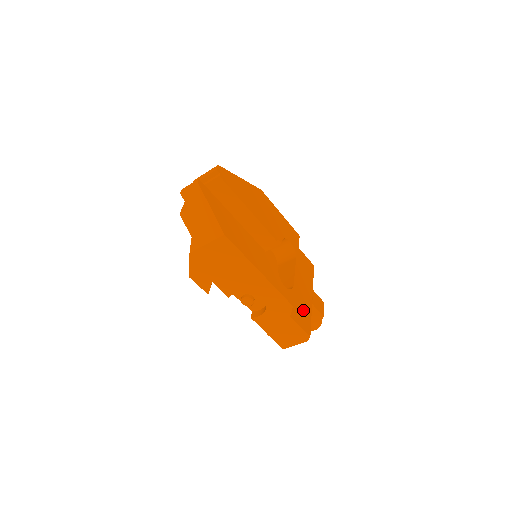
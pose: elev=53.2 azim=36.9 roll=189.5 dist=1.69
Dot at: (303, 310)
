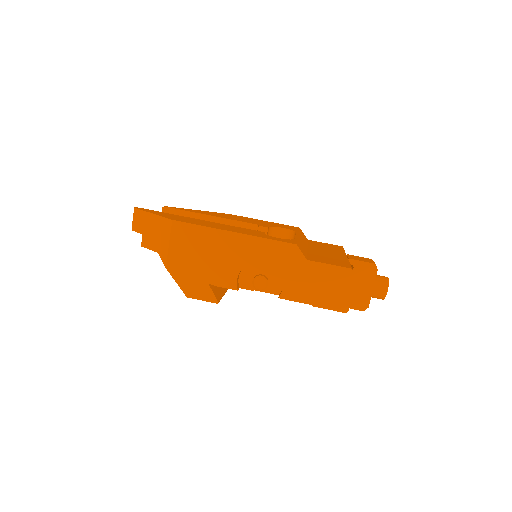
Dot at: (331, 259)
